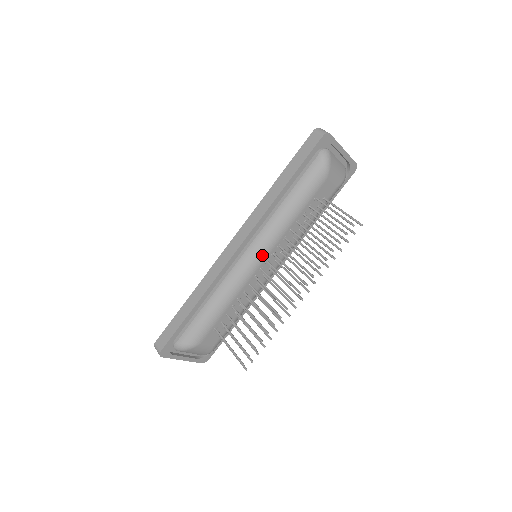
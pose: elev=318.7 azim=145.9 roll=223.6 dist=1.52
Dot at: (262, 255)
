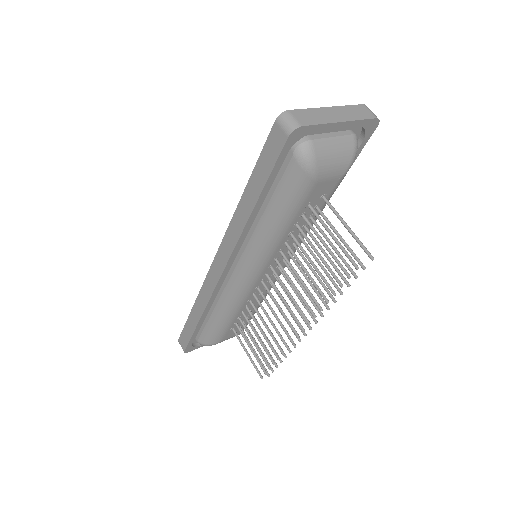
Dot at: (255, 274)
